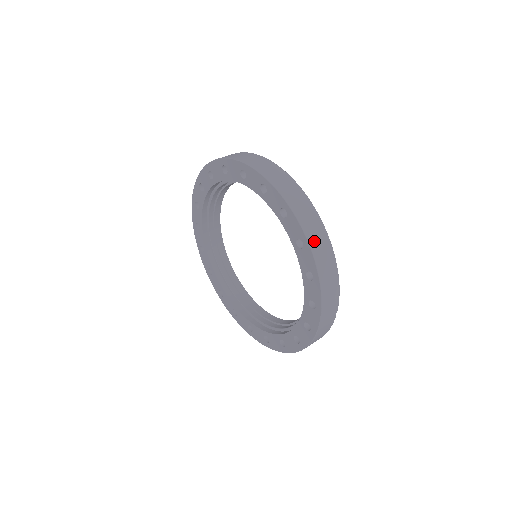
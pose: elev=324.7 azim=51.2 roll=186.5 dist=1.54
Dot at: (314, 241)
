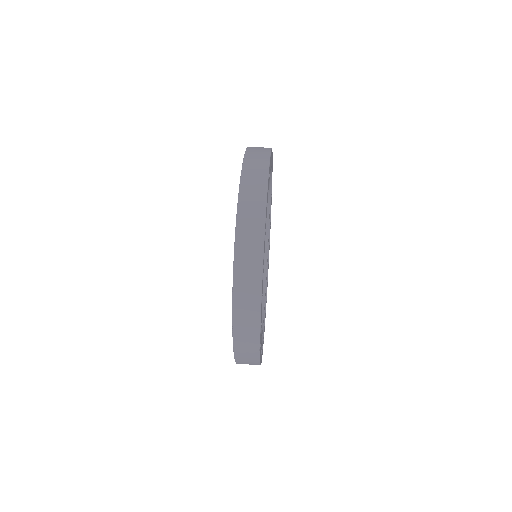
Dot at: (241, 266)
